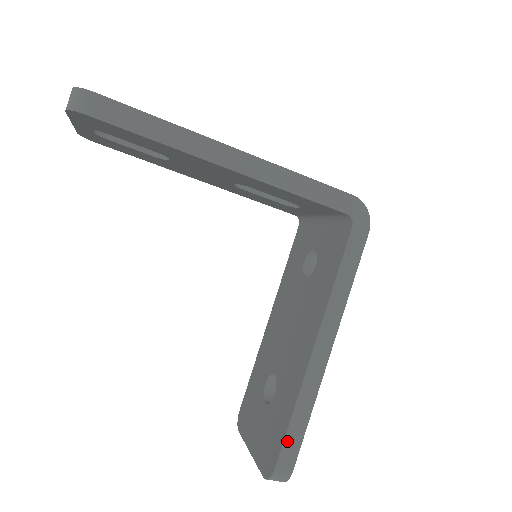
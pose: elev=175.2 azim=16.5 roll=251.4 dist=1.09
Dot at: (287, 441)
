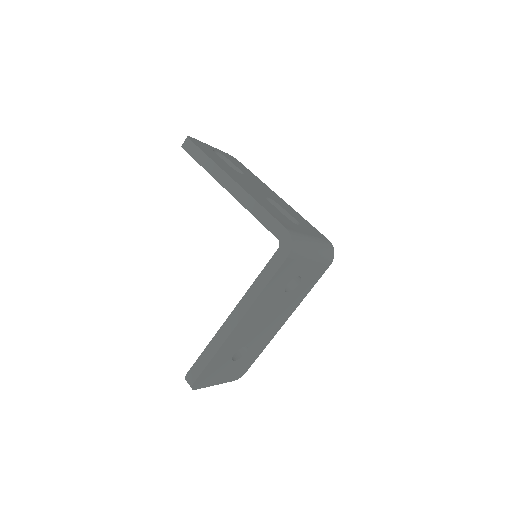
Dot at: (198, 362)
